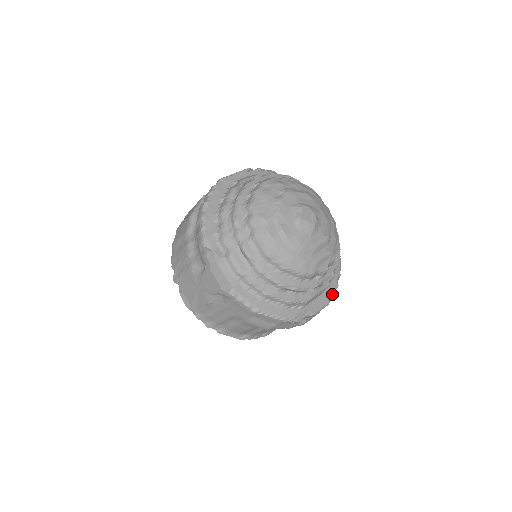
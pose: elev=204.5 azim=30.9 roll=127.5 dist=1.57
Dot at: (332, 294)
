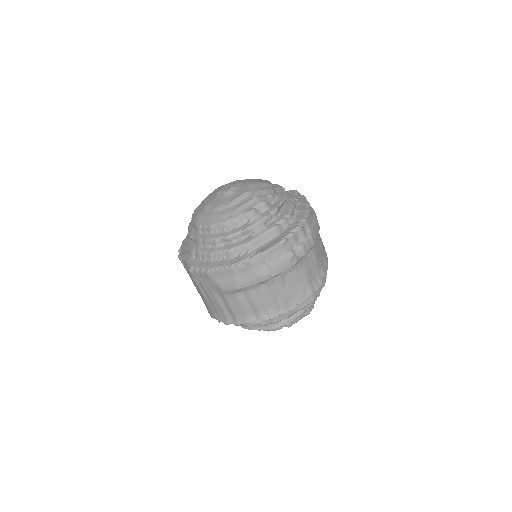
Dot at: (289, 233)
